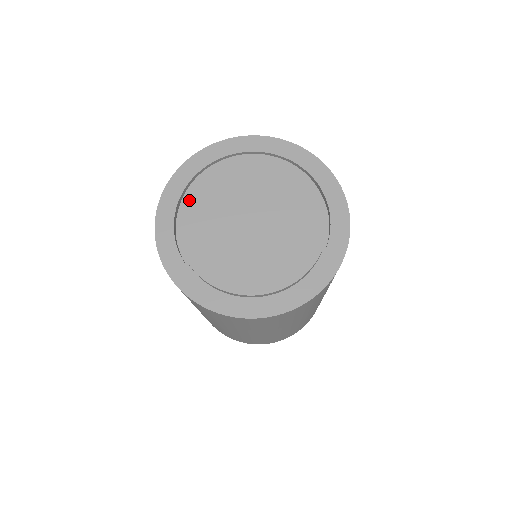
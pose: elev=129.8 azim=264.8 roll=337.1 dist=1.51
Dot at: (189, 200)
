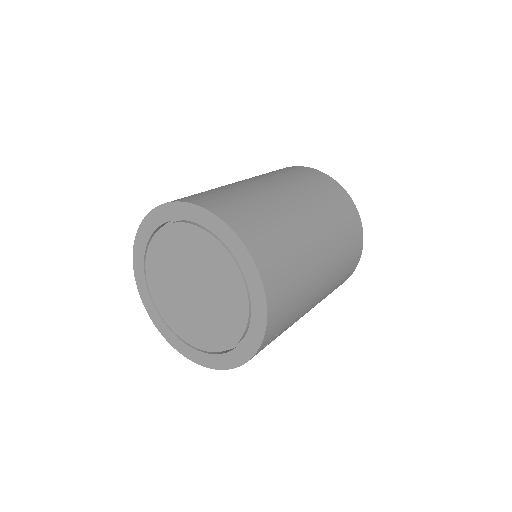
Dot at: (165, 233)
